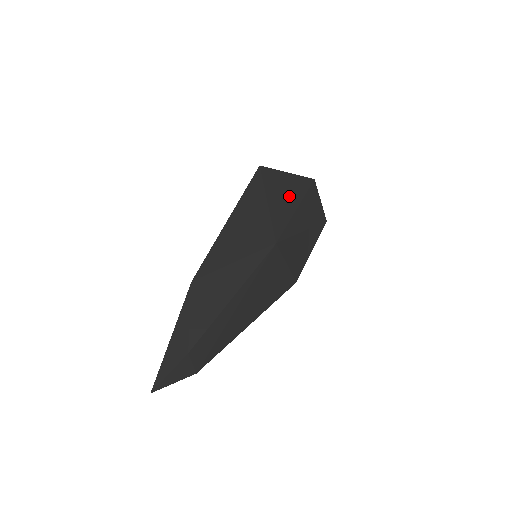
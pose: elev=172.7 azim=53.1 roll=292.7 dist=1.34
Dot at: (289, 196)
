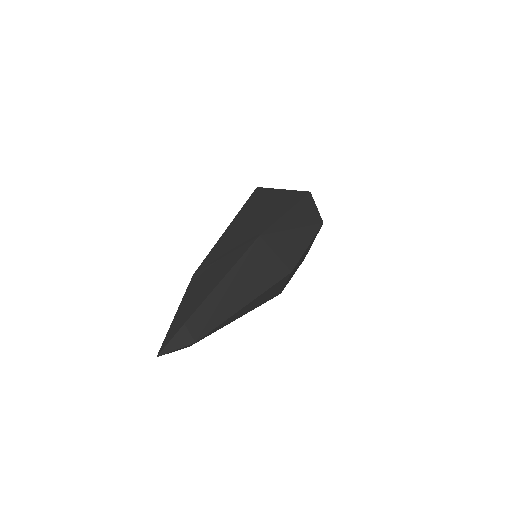
Dot at: (281, 205)
